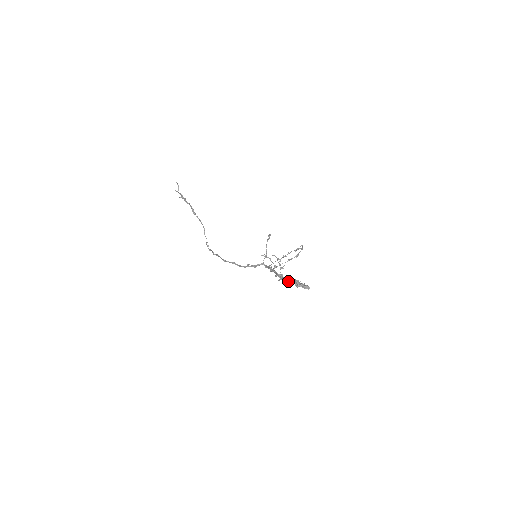
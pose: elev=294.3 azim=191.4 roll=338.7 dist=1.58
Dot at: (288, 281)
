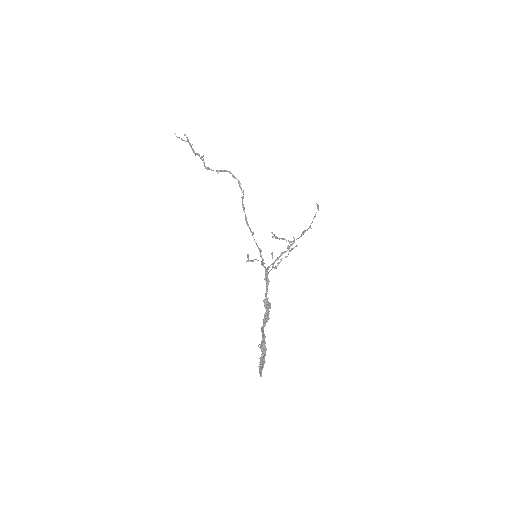
Dot at: (263, 333)
